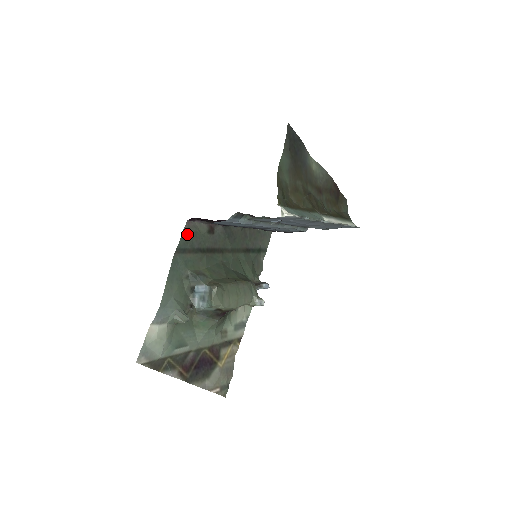
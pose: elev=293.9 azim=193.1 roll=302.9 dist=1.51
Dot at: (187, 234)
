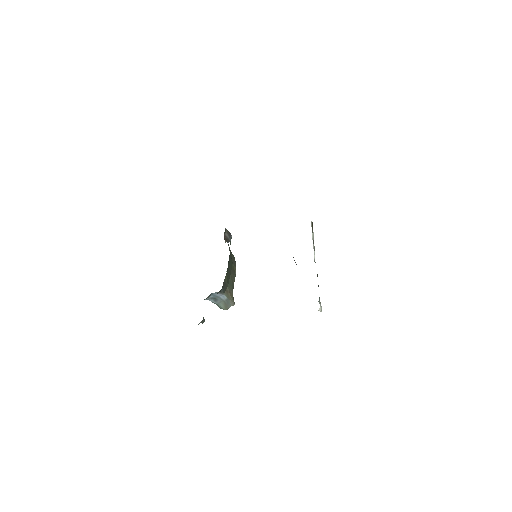
Dot at: occluded
